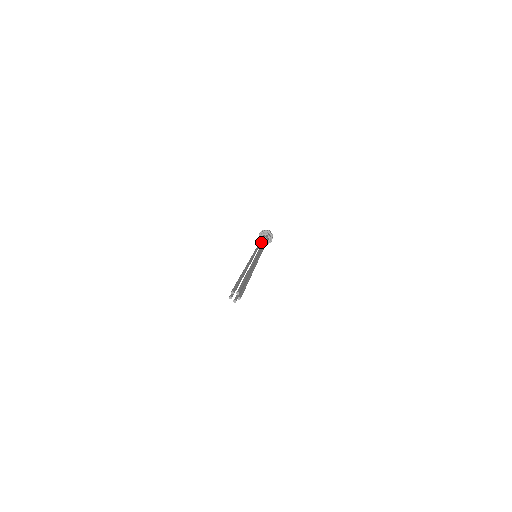
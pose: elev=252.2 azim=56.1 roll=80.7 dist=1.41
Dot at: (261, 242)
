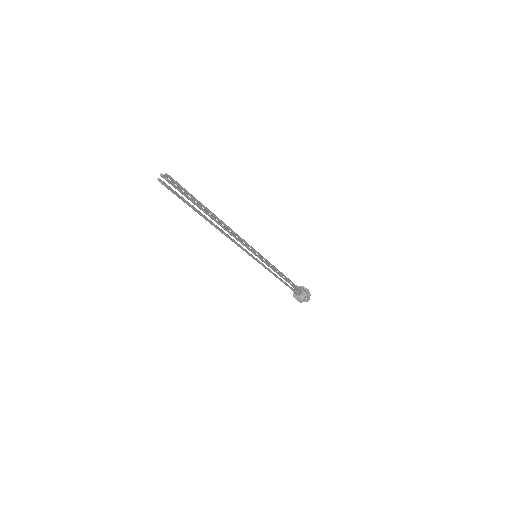
Dot at: occluded
